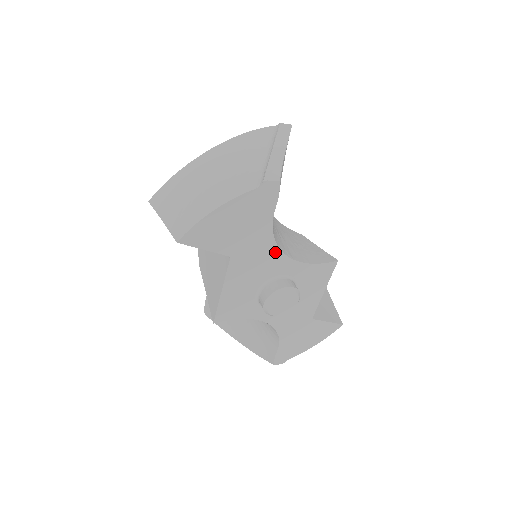
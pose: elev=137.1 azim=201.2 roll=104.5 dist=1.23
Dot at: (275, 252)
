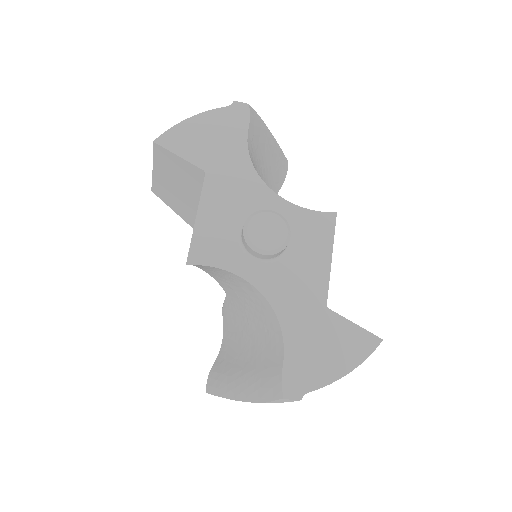
Dot at: (255, 180)
